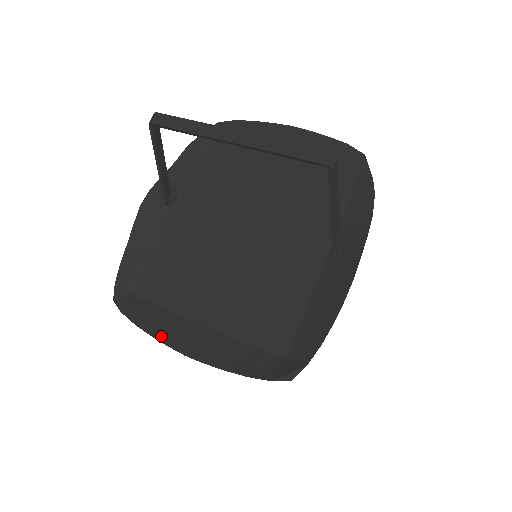
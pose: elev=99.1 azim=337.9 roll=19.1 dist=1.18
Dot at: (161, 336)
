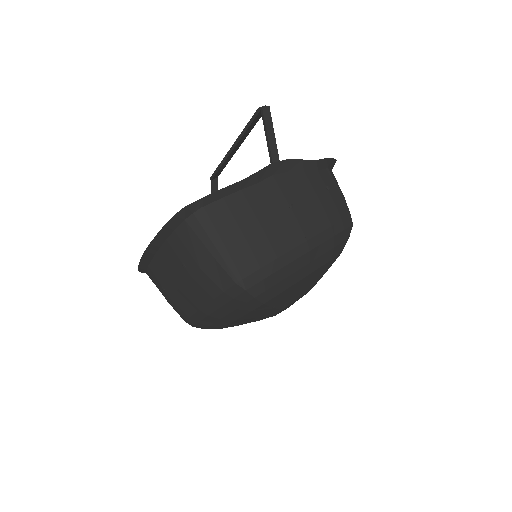
Dot at: (144, 260)
